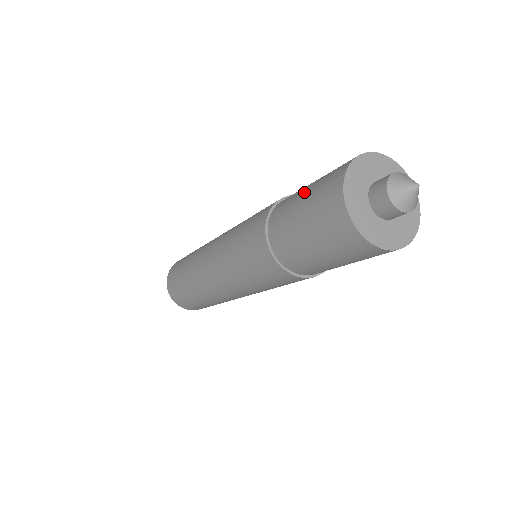
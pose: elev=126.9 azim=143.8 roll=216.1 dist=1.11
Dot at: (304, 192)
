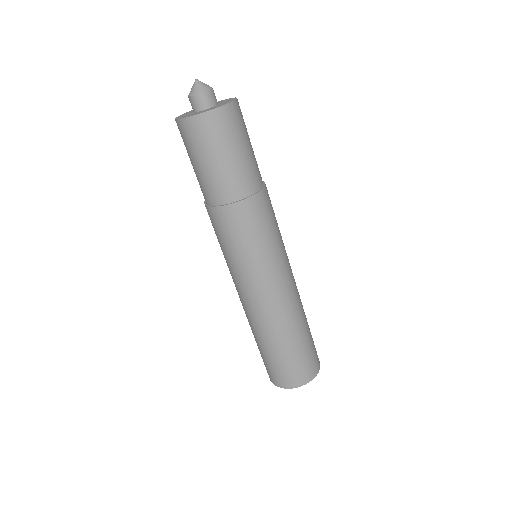
Dot at: occluded
